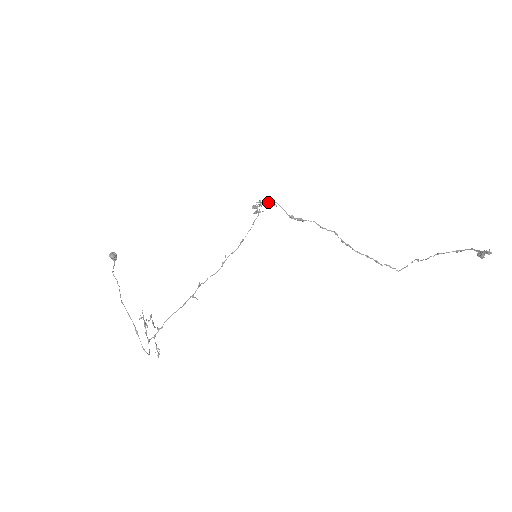
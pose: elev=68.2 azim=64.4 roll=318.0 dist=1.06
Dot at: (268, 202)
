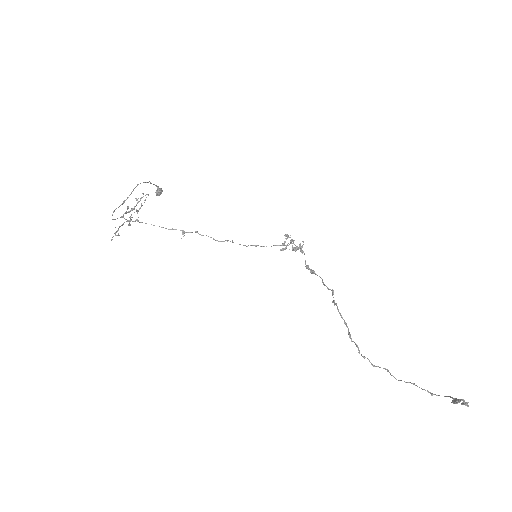
Dot at: (299, 248)
